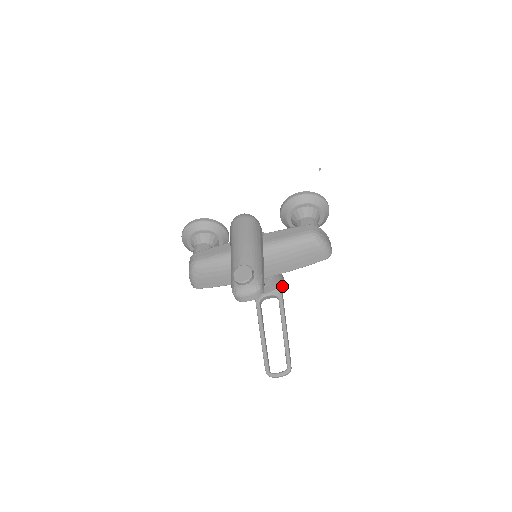
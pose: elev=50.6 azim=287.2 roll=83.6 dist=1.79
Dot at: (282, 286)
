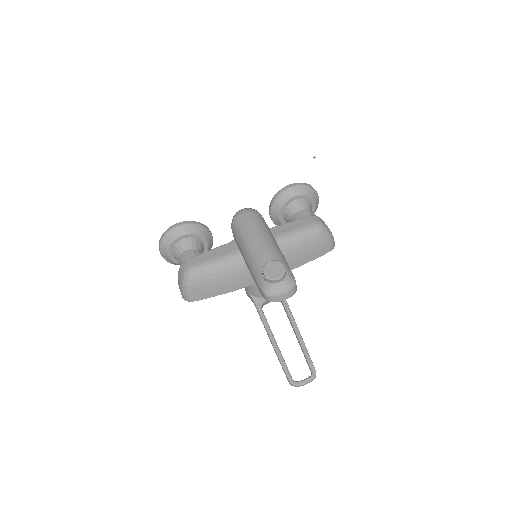
Dot at: occluded
